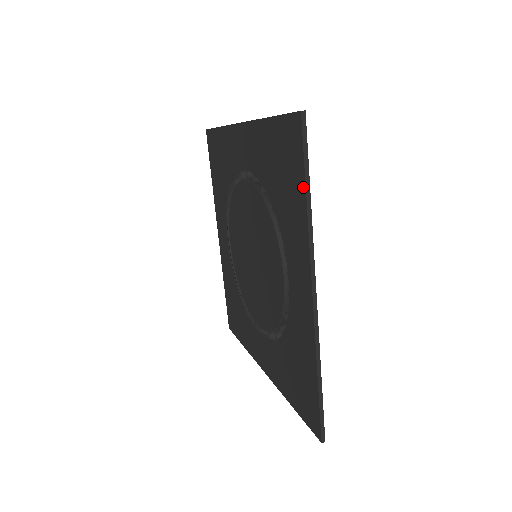
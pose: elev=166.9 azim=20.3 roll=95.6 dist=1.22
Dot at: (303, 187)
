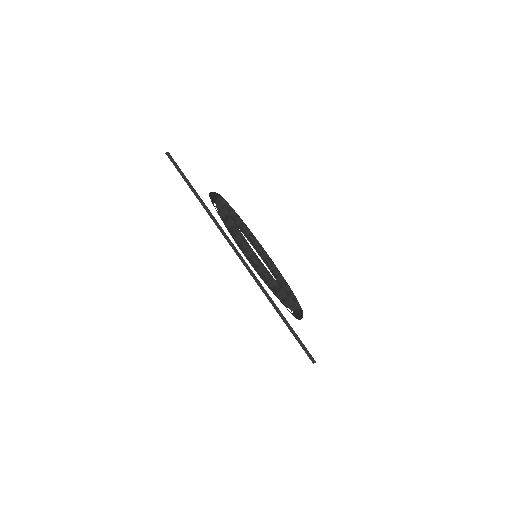
Dot at: (194, 194)
